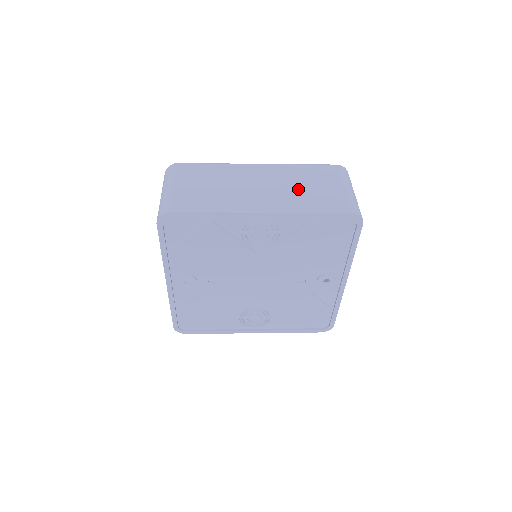
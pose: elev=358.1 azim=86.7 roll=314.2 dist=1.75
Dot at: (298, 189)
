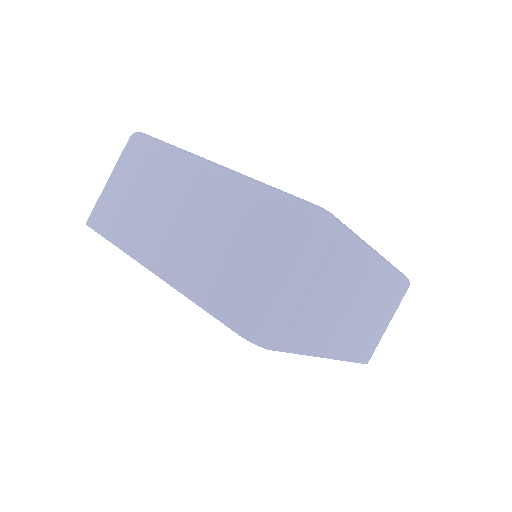
Dot at: (212, 245)
